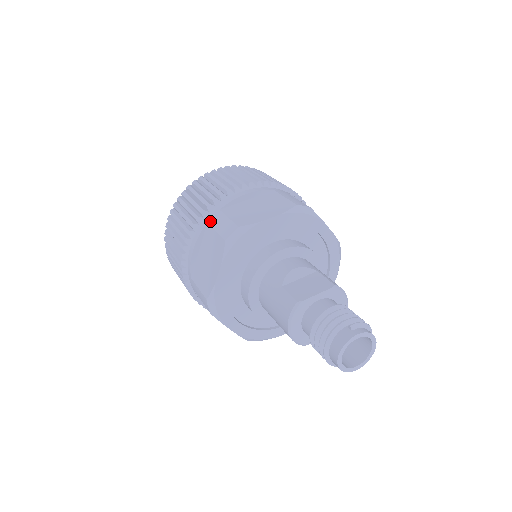
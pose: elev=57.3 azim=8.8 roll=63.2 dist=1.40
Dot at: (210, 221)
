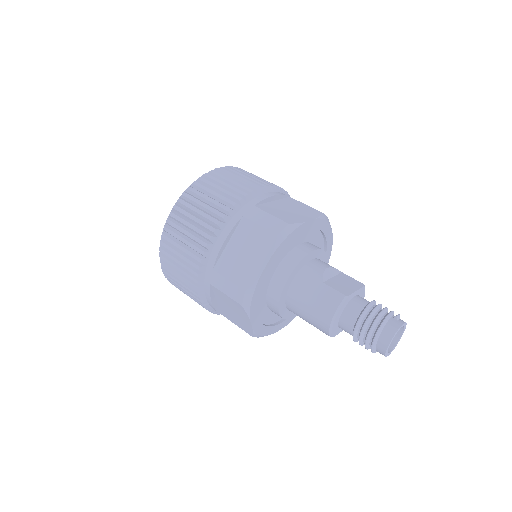
Dot at: (247, 215)
